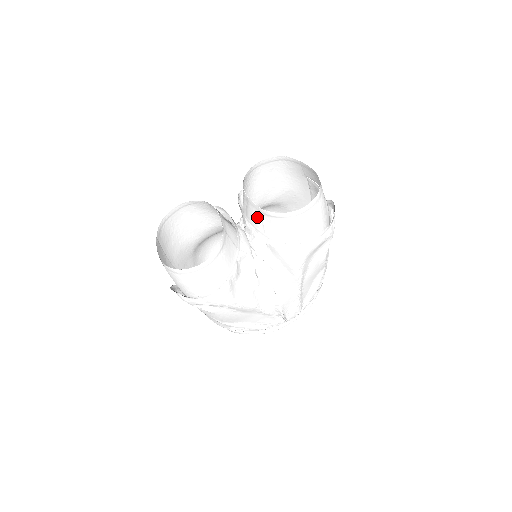
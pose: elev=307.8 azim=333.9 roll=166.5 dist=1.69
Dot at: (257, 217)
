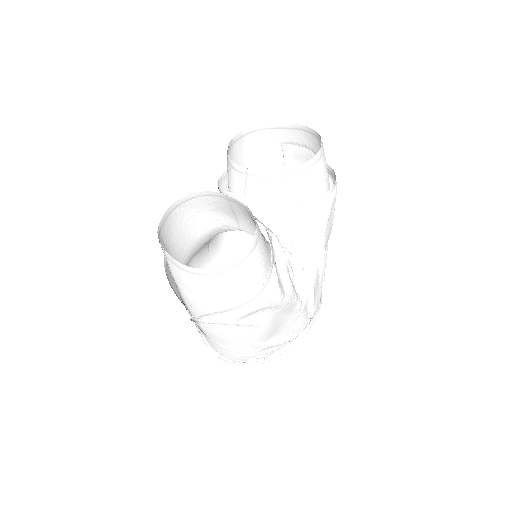
Dot at: (266, 188)
